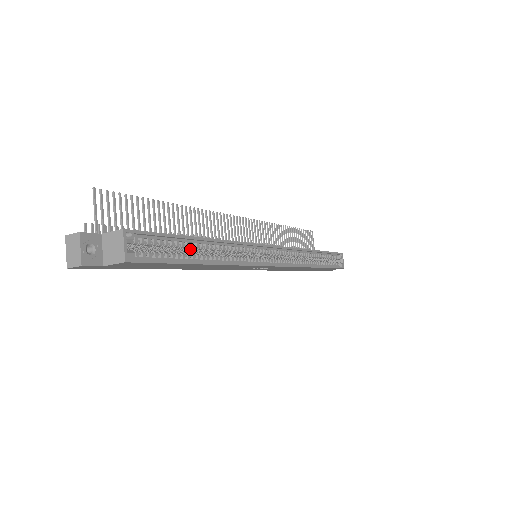
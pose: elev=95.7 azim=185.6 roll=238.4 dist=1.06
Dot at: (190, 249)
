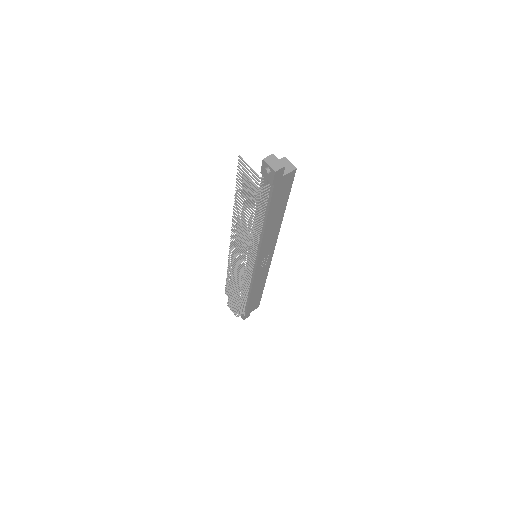
Dot at: occluded
